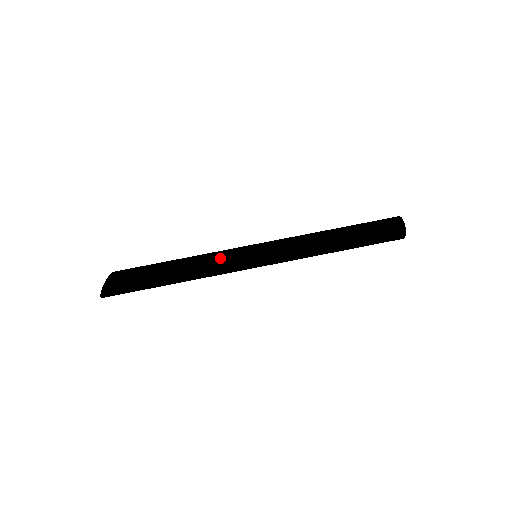
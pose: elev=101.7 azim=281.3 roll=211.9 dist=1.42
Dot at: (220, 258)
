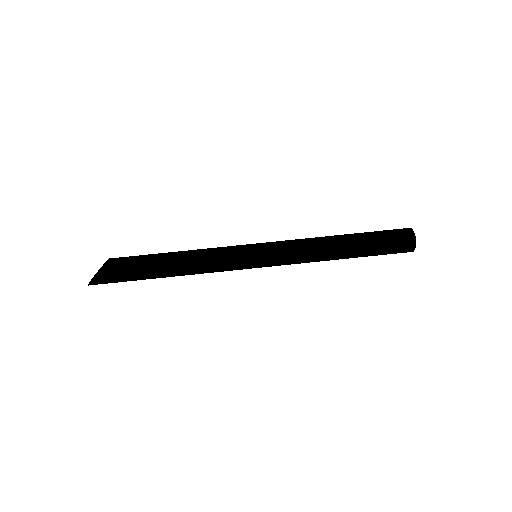
Dot at: (218, 249)
